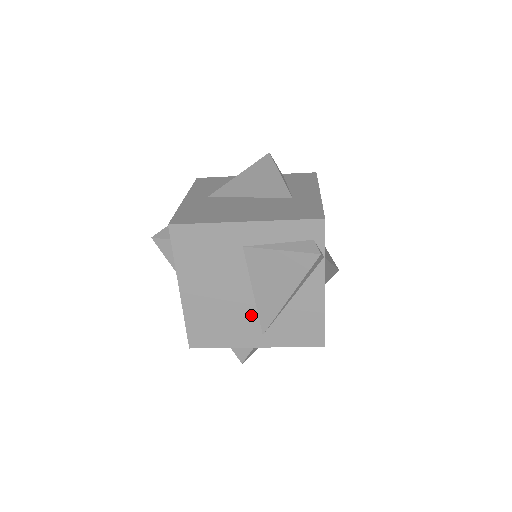
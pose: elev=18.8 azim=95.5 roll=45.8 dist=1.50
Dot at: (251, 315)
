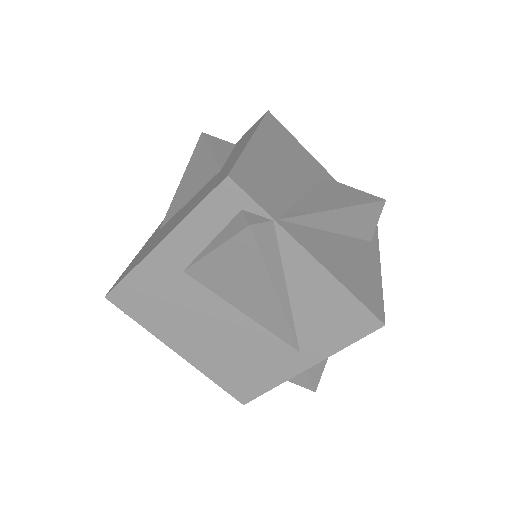
Dot at: (265, 338)
